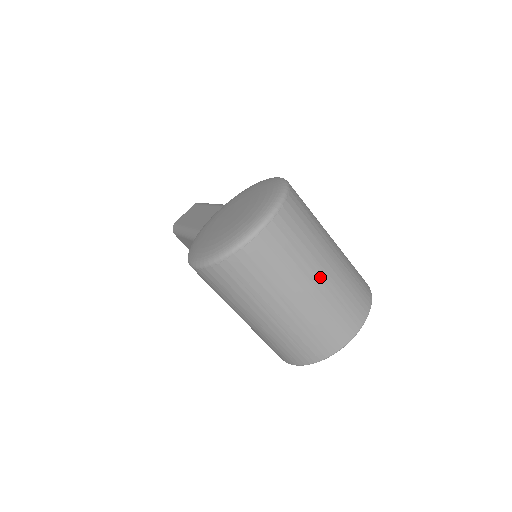
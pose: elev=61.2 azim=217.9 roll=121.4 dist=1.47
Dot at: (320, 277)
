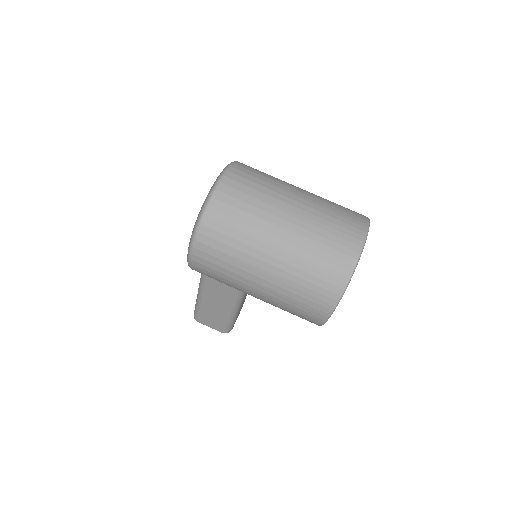
Dot at: (298, 201)
